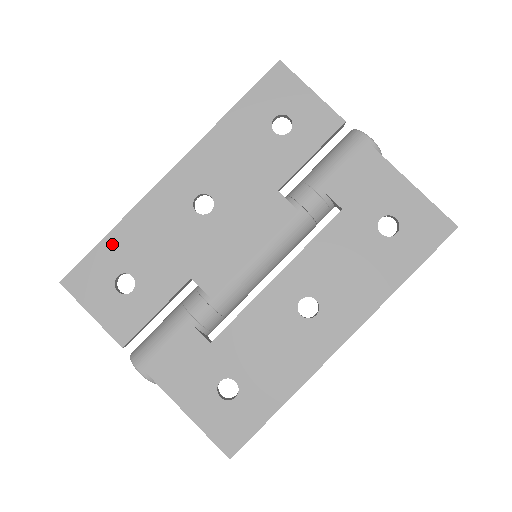
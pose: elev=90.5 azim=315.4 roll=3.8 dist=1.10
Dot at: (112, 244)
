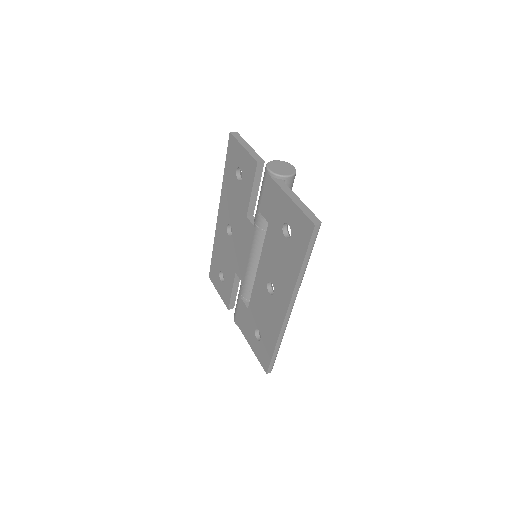
Dot at: (214, 257)
